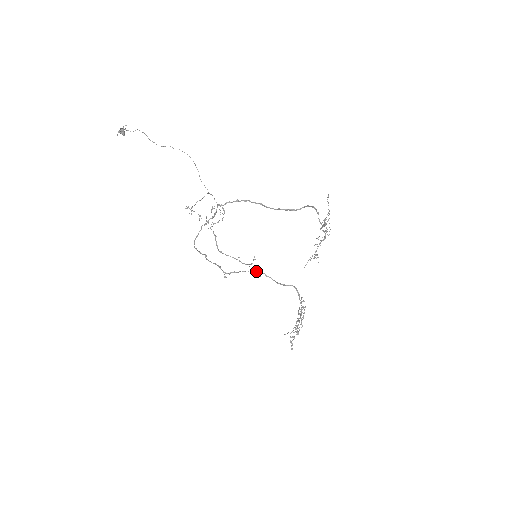
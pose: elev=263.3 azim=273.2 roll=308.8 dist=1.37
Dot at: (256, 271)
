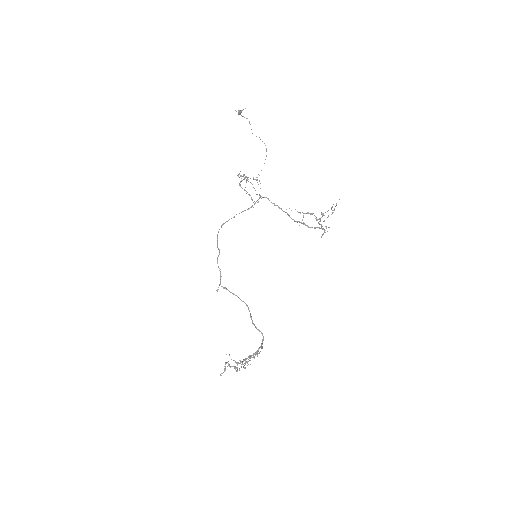
Dot at: occluded
